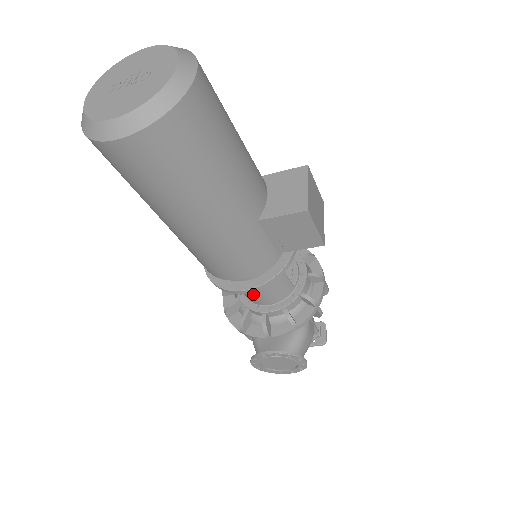
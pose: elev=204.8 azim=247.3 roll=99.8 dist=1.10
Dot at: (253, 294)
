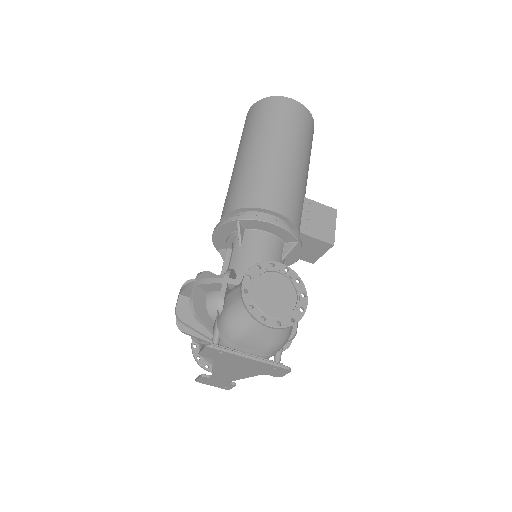
Dot at: (256, 256)
